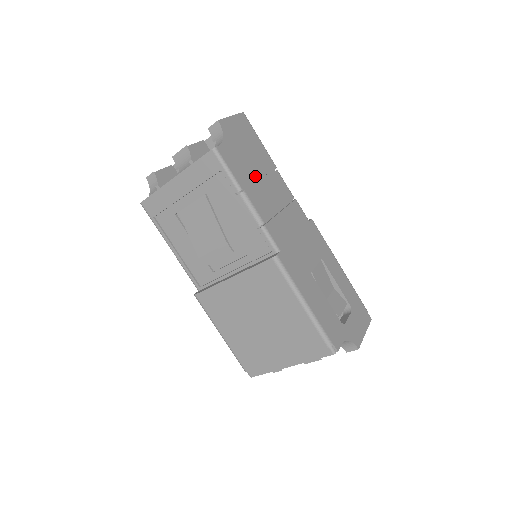
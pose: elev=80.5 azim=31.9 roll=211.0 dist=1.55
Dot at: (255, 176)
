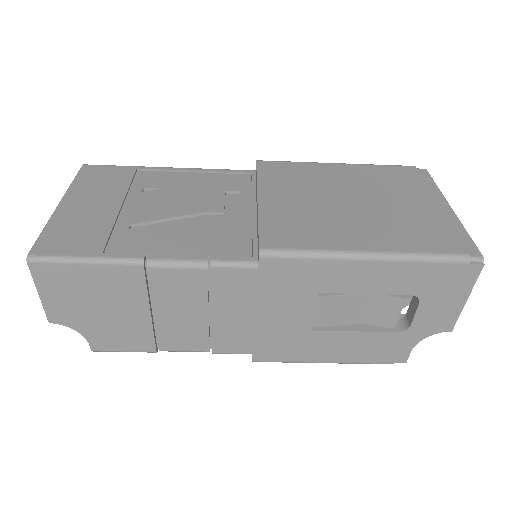
Dot at: (145, 320)
